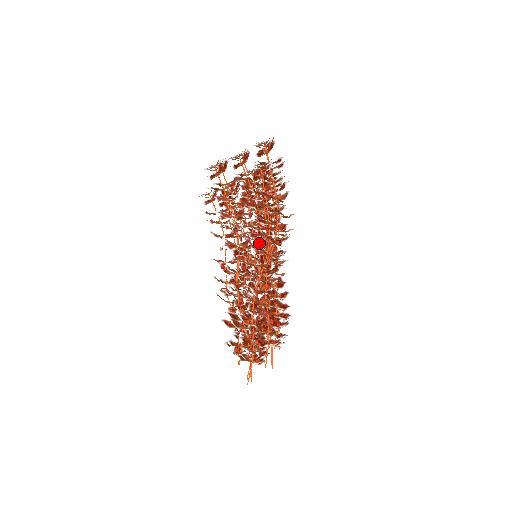
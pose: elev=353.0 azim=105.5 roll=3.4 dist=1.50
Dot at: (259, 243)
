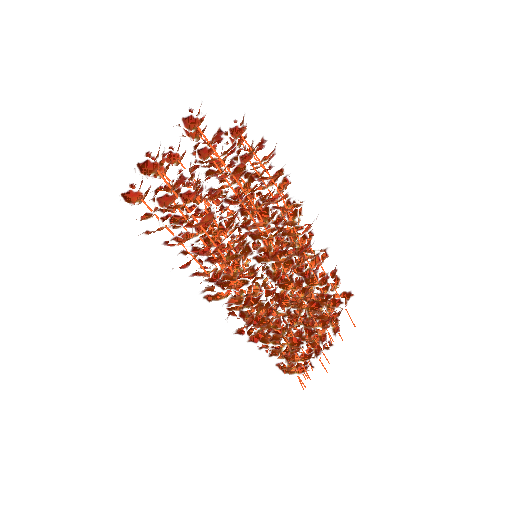
Dot at: occluded
